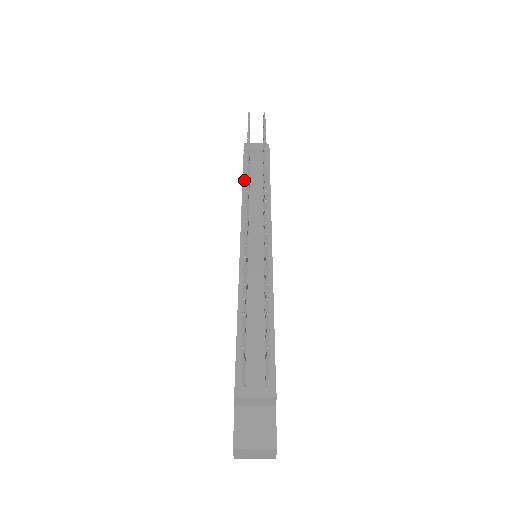
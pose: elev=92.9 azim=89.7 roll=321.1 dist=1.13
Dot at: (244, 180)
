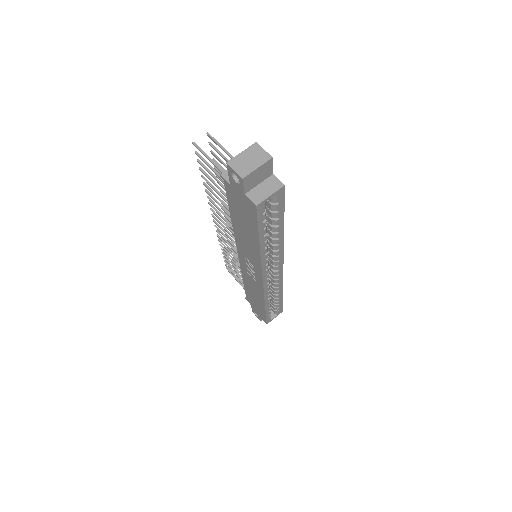
Dot at: occluded
